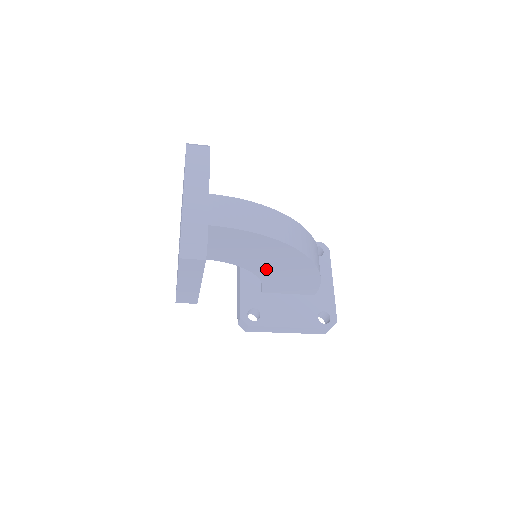
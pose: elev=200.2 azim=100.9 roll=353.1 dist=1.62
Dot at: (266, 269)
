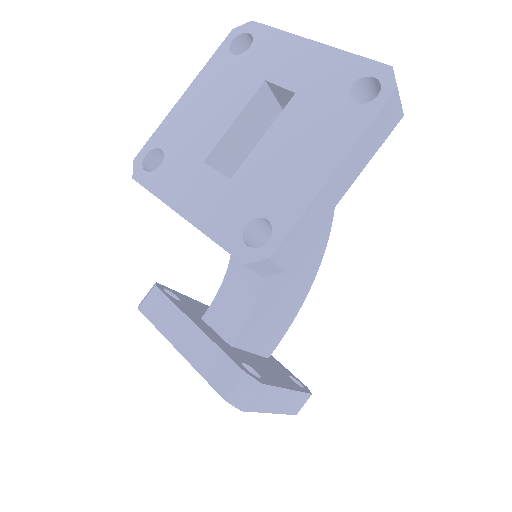
Dot at: occluded
